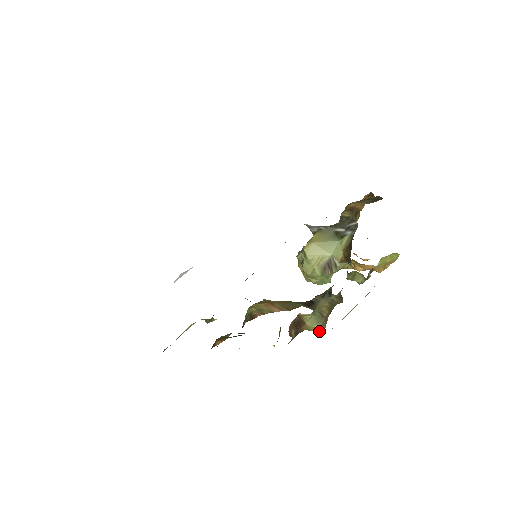
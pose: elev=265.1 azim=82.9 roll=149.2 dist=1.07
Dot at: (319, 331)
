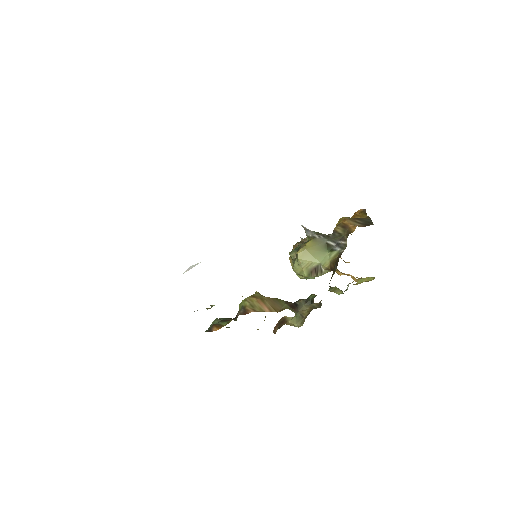
Dot at: occluded
